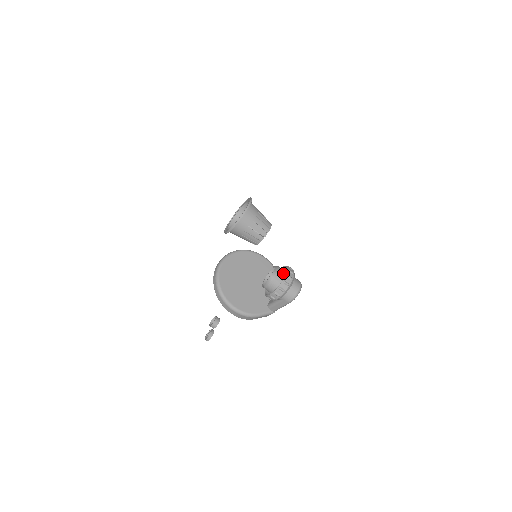
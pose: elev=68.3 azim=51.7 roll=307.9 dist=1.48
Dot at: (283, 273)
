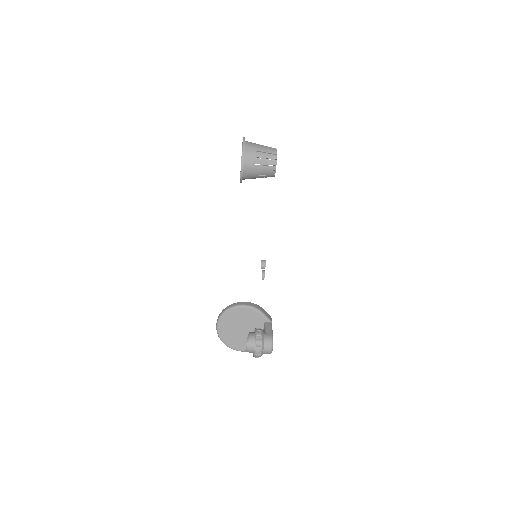
Dot at: (254, 346)
